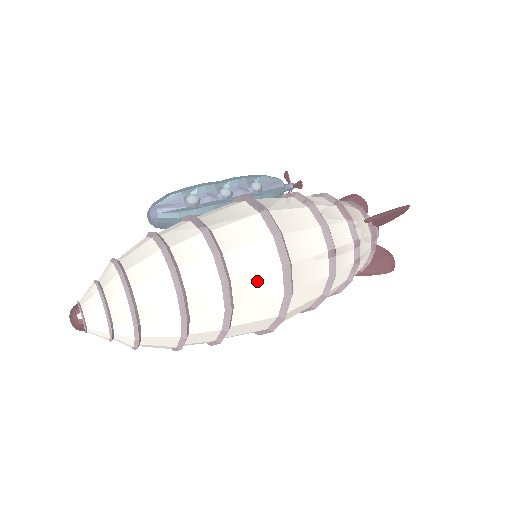
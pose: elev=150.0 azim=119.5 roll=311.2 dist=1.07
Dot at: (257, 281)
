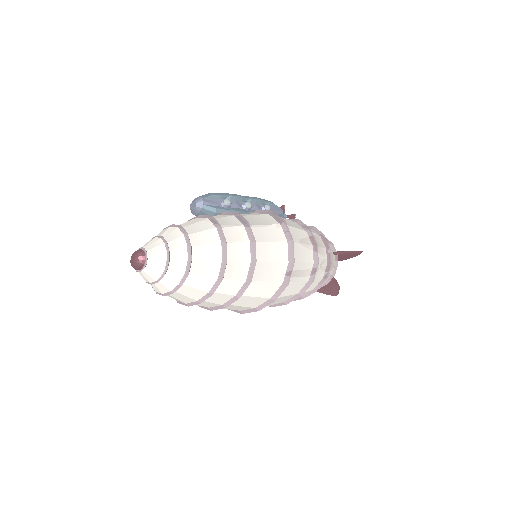
Dot at: (271, 267)
